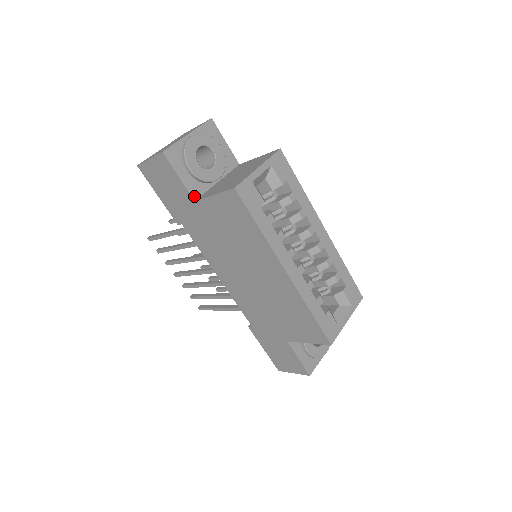
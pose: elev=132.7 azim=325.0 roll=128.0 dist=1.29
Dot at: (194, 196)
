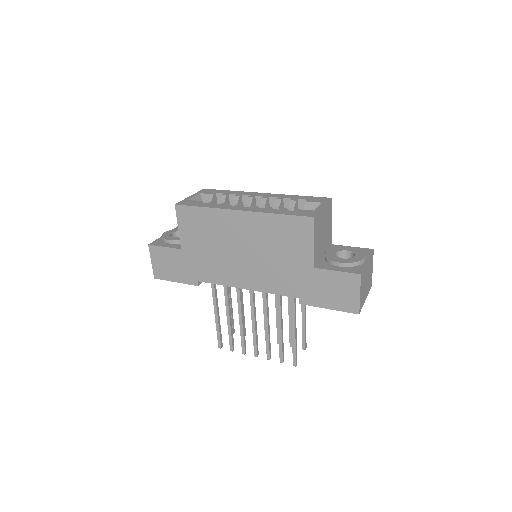
Dot at: (180, 248)
